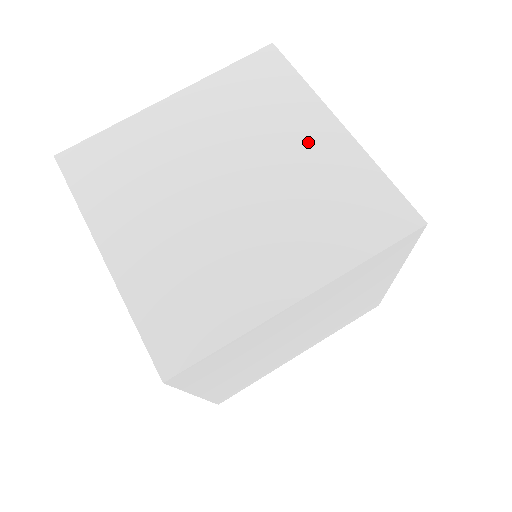
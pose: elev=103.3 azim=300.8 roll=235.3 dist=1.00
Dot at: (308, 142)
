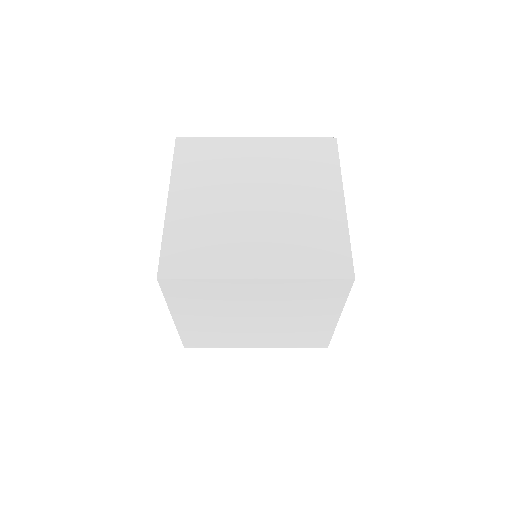
Dot at: (318, 201)
